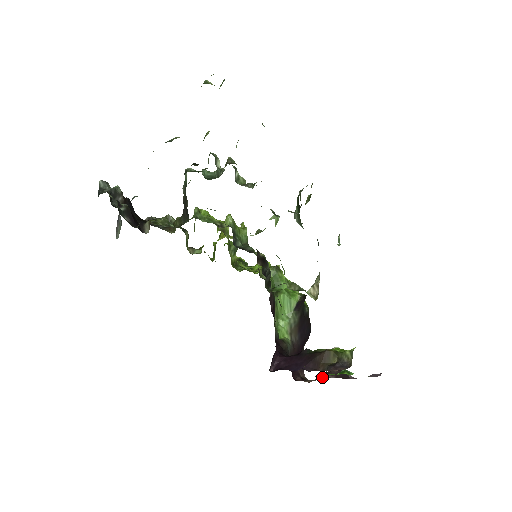
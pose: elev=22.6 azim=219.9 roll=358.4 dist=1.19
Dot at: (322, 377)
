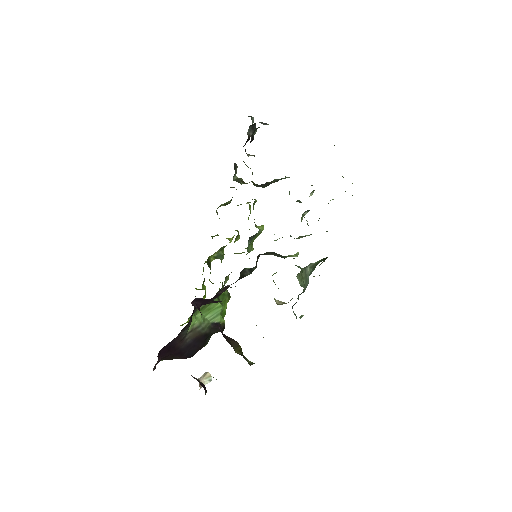
Dot at: occluded
